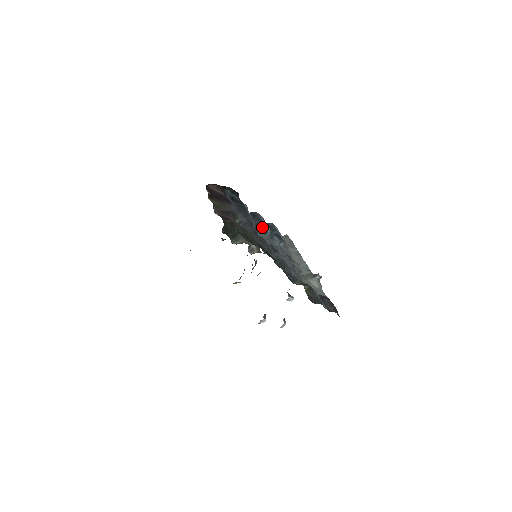
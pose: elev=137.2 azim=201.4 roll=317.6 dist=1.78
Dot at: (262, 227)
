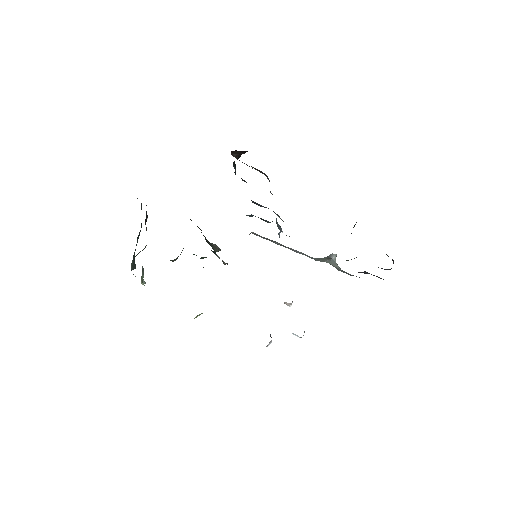
Dot at: occluded
